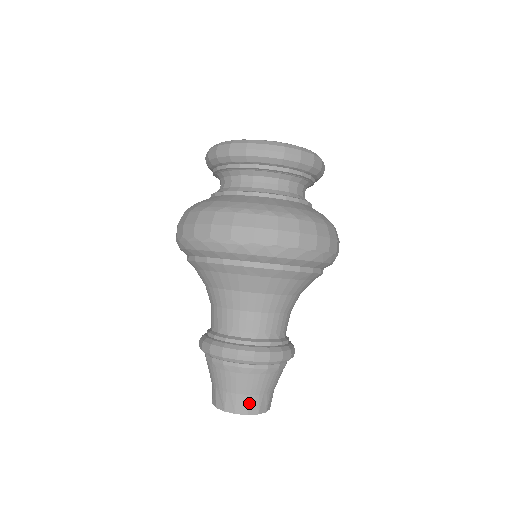
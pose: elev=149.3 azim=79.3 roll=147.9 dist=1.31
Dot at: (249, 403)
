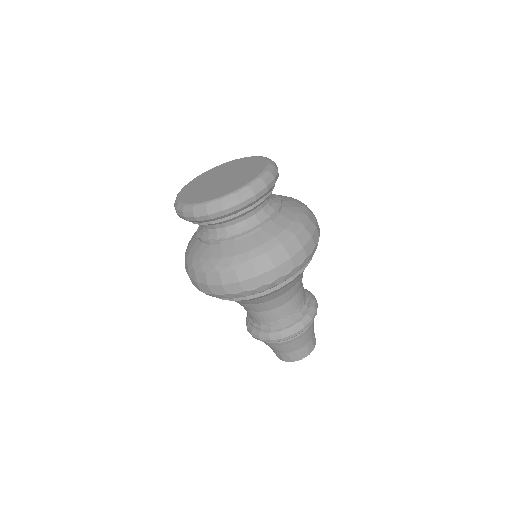
Dot at: (282, 356)
